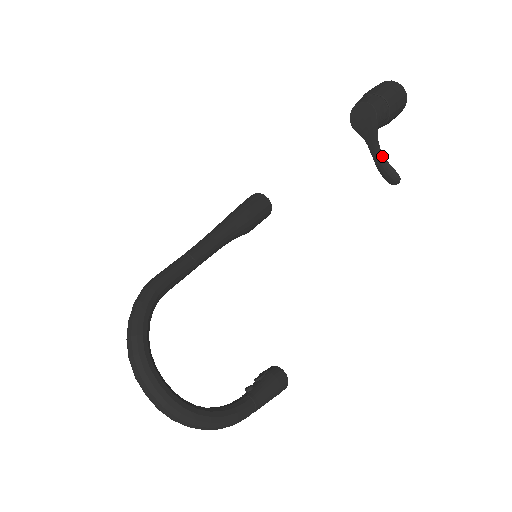
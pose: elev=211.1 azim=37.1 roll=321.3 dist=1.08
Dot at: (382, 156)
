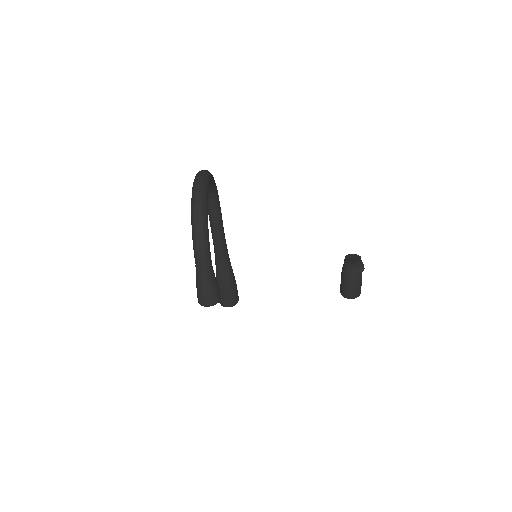
Dot at: occluded
